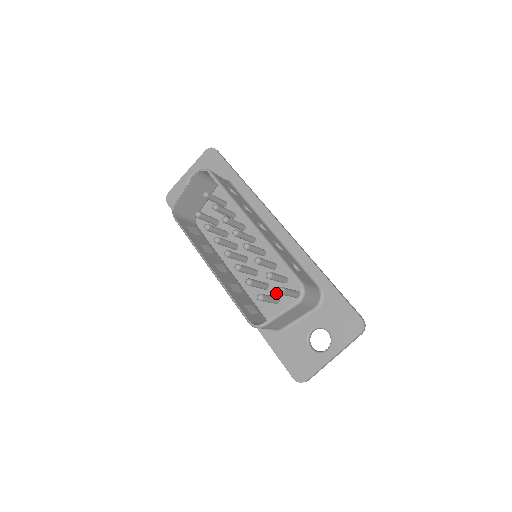
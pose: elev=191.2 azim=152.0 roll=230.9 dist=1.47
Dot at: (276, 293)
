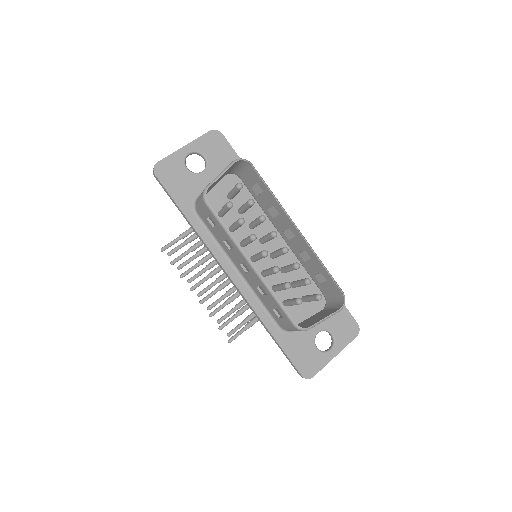
Dot at: (285, 296)
